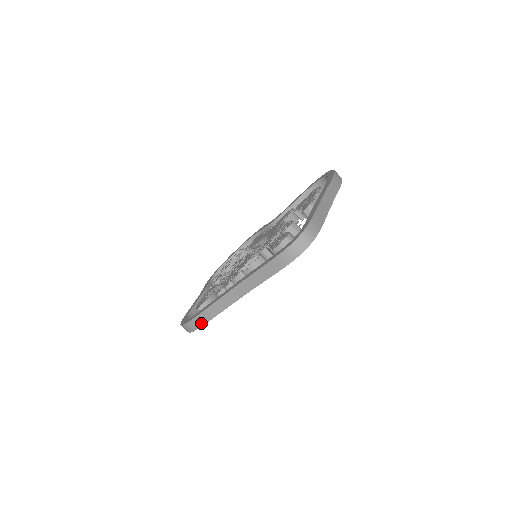
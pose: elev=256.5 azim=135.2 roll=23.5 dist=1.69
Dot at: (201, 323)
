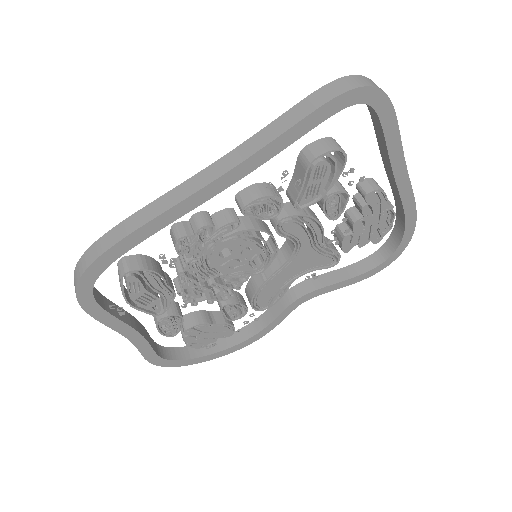
Dot at: (117, 238)
